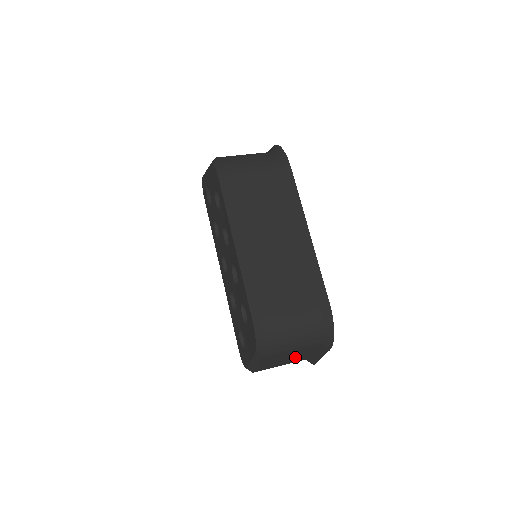
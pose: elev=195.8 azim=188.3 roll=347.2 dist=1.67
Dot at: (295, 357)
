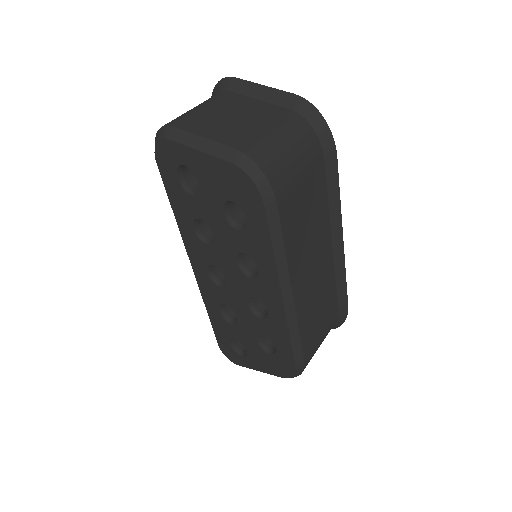
Dot at: occluded
